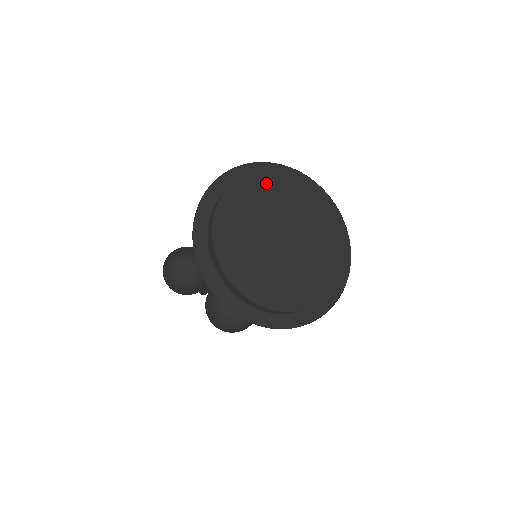
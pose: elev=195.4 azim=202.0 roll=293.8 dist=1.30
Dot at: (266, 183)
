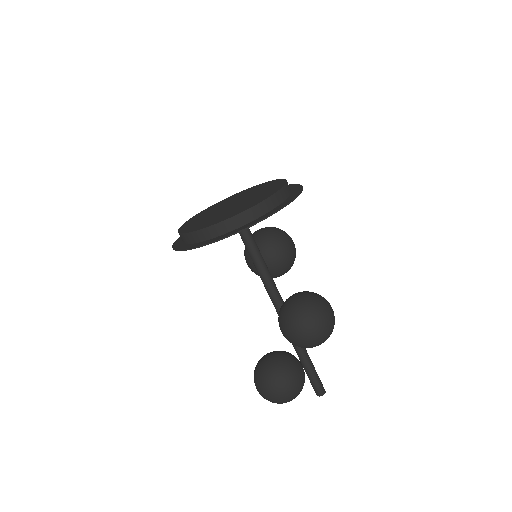
Dot at: (201, 214)
